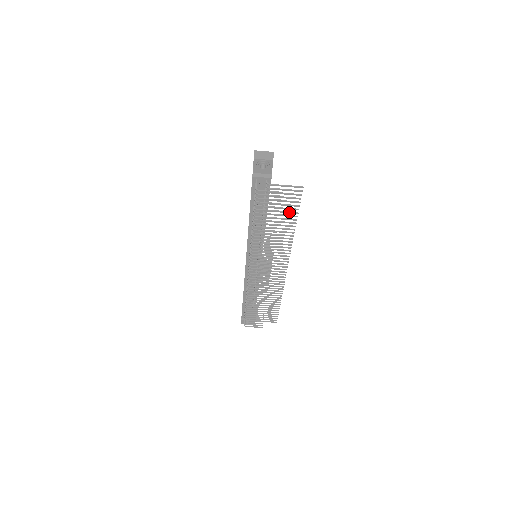
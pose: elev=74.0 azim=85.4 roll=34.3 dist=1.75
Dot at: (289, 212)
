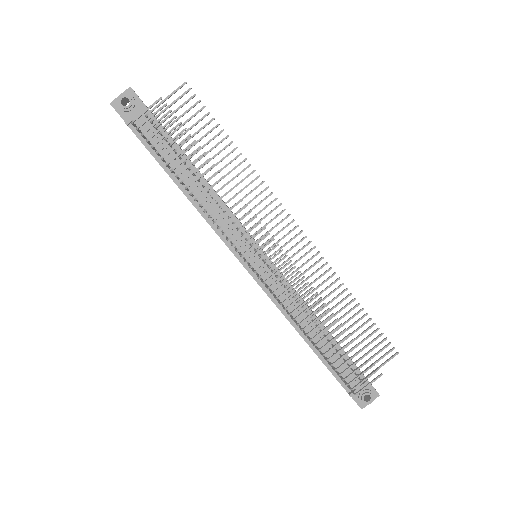
Dot at: (207, 132)
